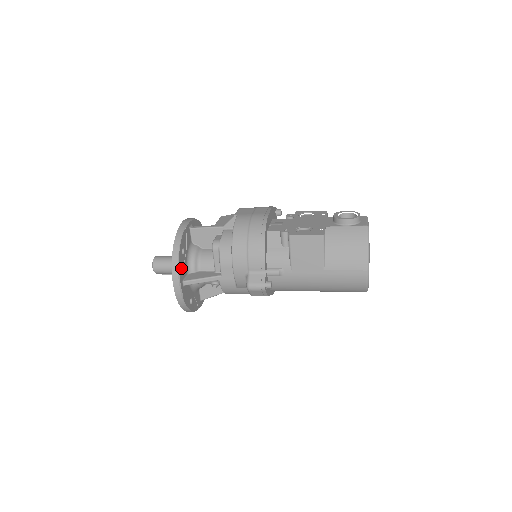
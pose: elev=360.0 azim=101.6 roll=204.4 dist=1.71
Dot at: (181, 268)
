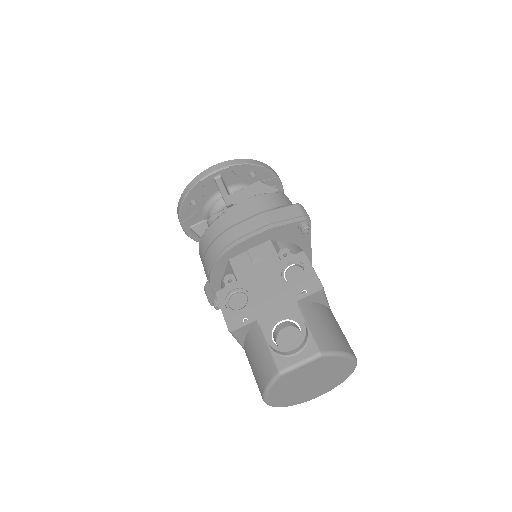
Dot at: (188, 216)
